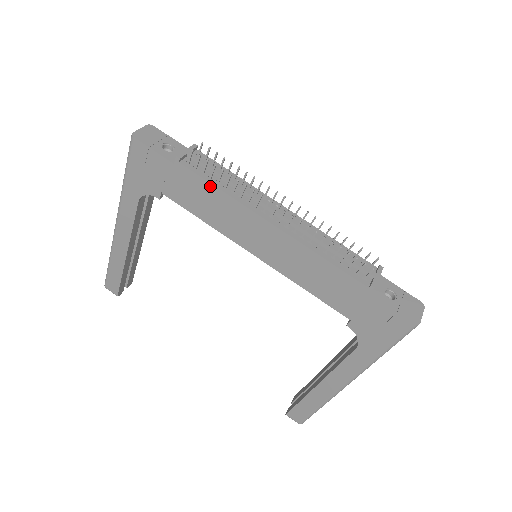
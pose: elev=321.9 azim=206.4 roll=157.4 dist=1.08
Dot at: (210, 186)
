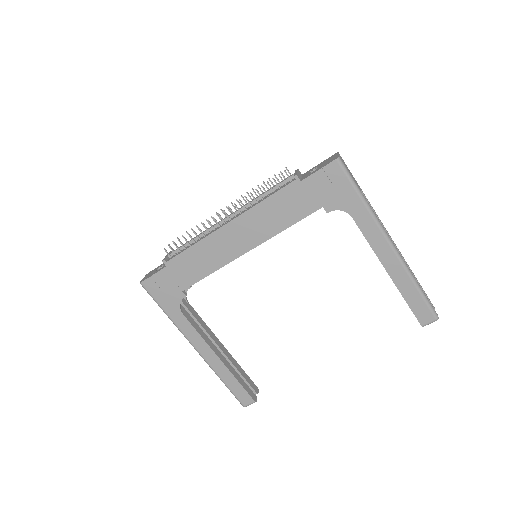
Dot at: (188, 251)
